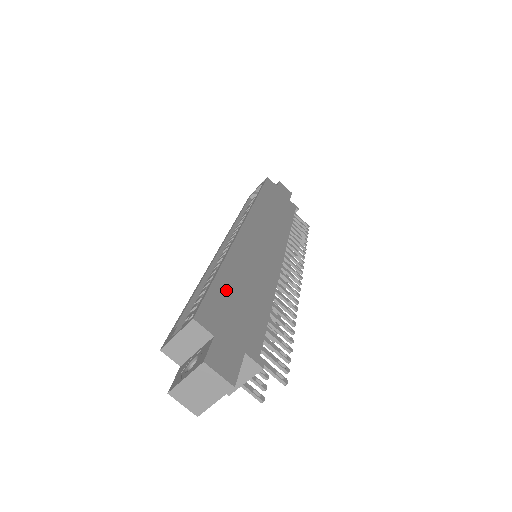
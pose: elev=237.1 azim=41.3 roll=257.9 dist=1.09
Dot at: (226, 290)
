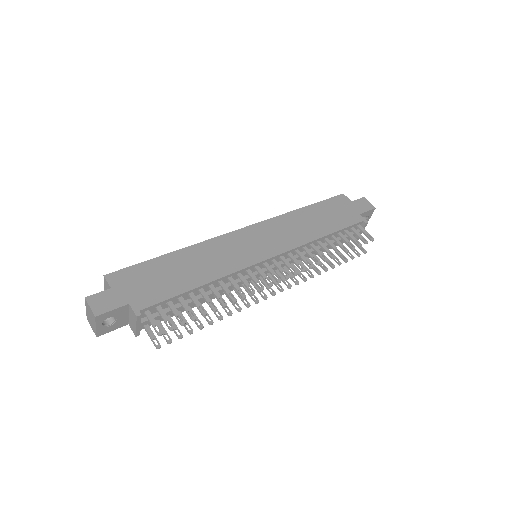
Dot at: (158, 267)
